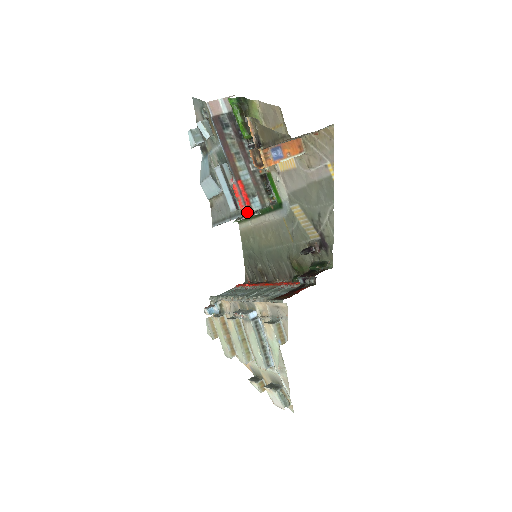
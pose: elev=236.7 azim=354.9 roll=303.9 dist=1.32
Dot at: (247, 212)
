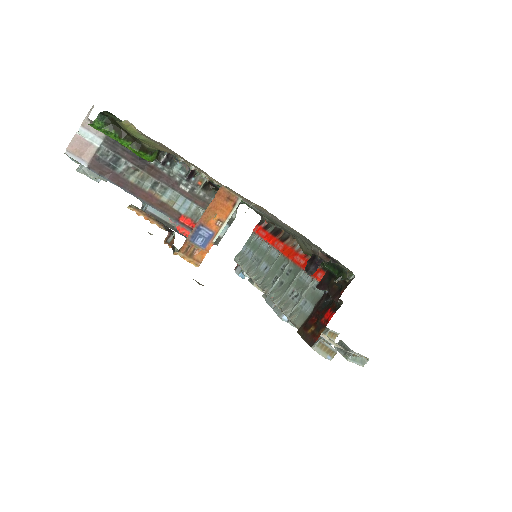
Dot at: (214, 244)
